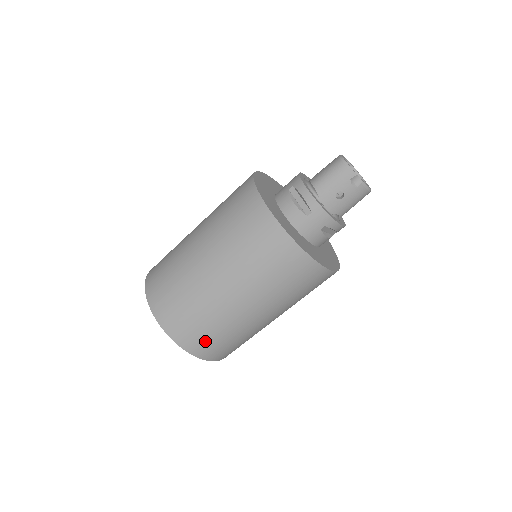
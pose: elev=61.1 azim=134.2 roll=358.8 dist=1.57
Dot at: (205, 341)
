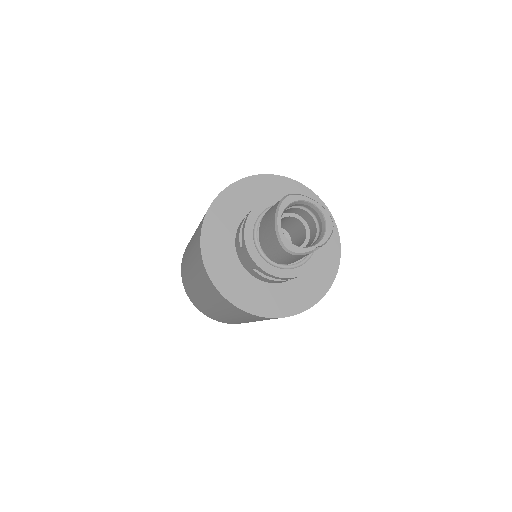
Dot at: occluded
